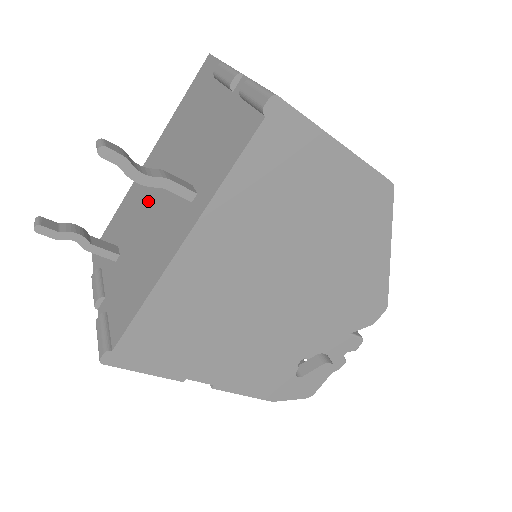
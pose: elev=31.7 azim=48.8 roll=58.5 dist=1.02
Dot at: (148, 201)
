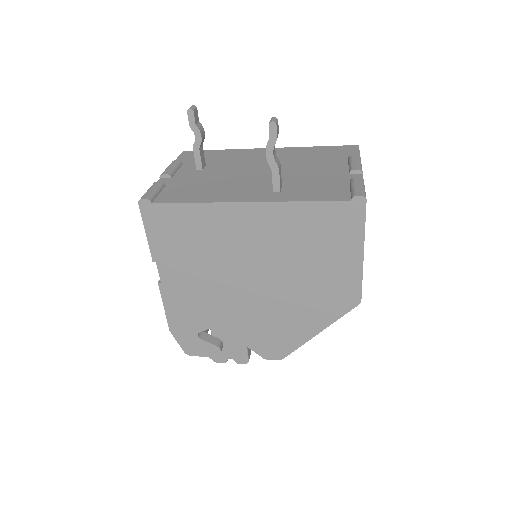
Dot at: (248, 166)
